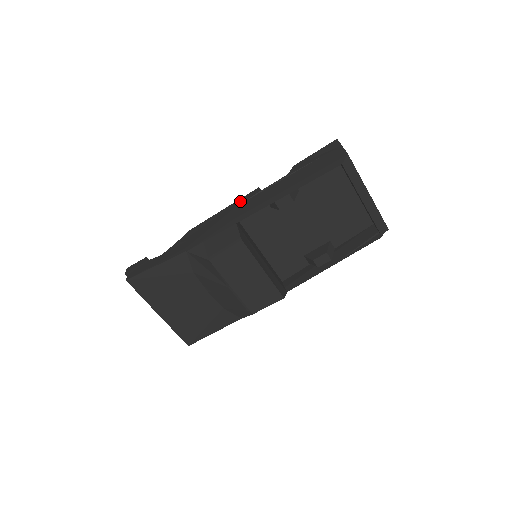
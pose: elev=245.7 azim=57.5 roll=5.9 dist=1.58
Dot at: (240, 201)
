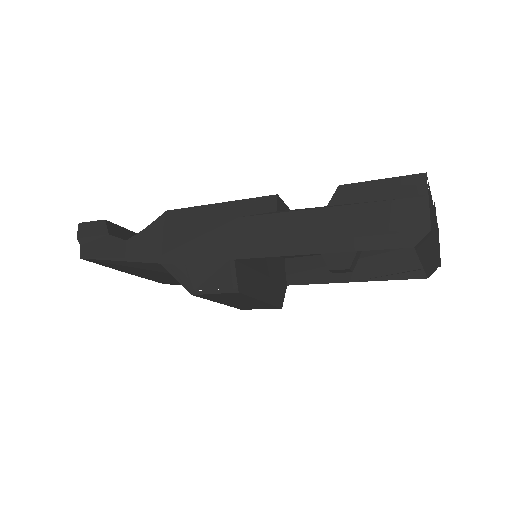
Dot at: (244, 208)
